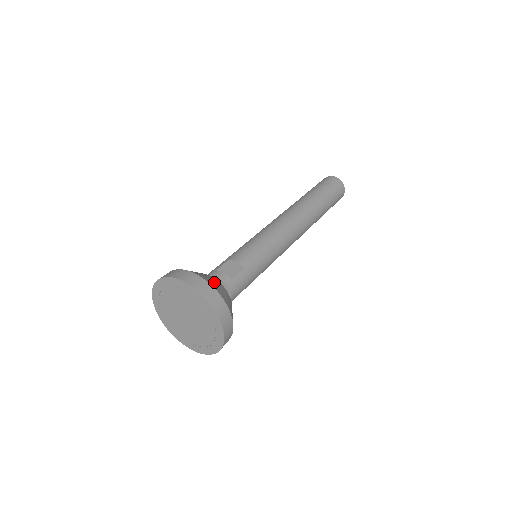
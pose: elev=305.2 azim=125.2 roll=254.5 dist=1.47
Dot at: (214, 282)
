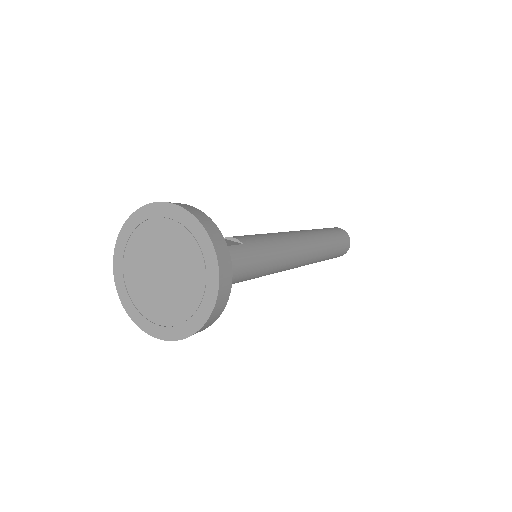
Dot at: occluded
